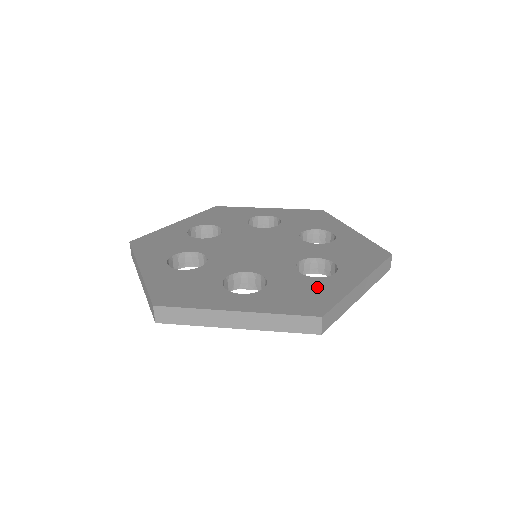
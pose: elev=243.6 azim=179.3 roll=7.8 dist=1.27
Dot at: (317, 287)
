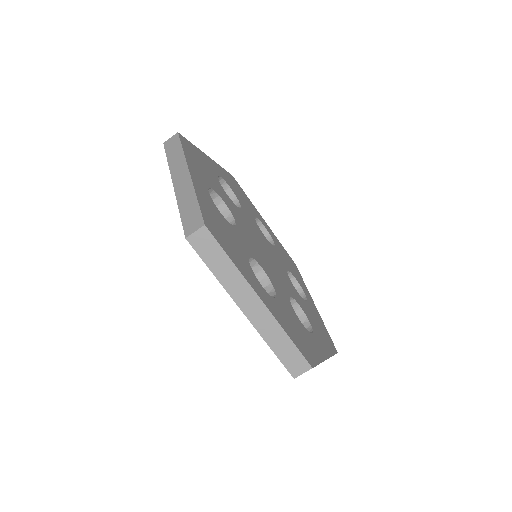
Dot at: (305, 335)
